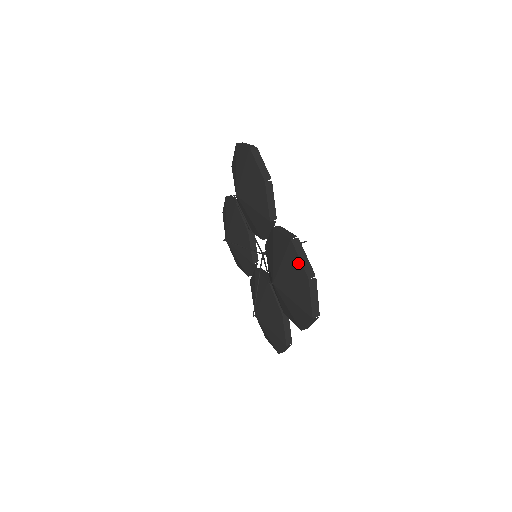
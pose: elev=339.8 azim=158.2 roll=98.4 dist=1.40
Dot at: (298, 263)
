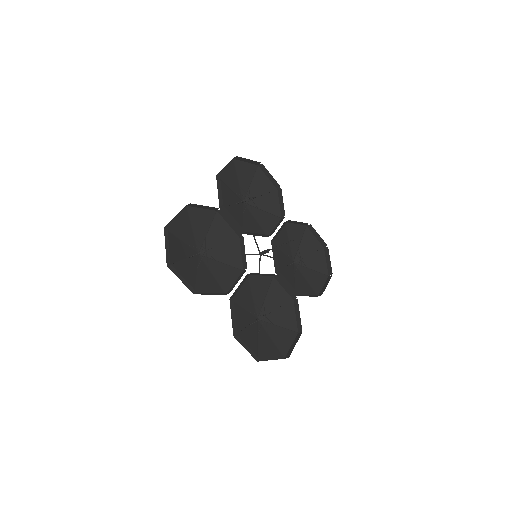
Dot at: occluded
